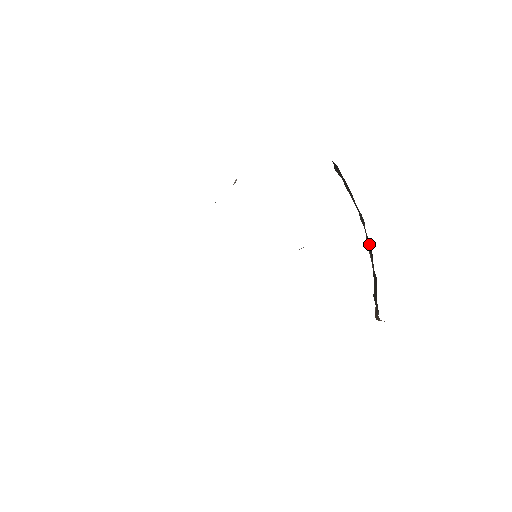
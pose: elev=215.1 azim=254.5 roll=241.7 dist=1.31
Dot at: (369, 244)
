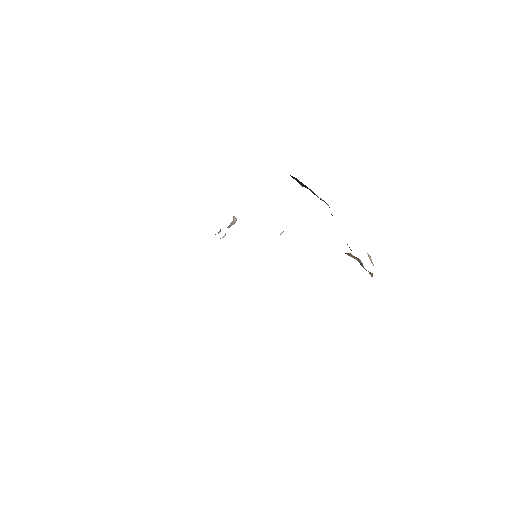
Dot at: occluded
